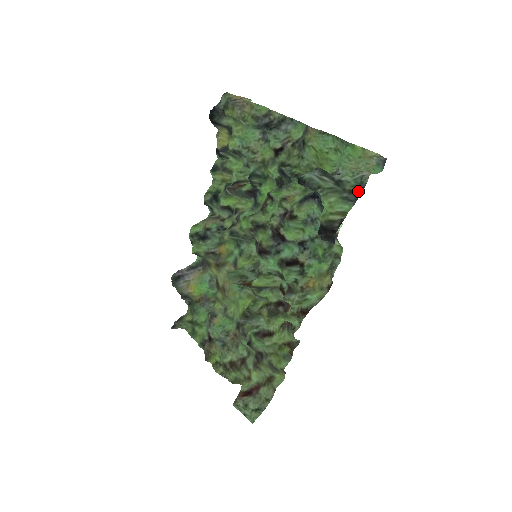
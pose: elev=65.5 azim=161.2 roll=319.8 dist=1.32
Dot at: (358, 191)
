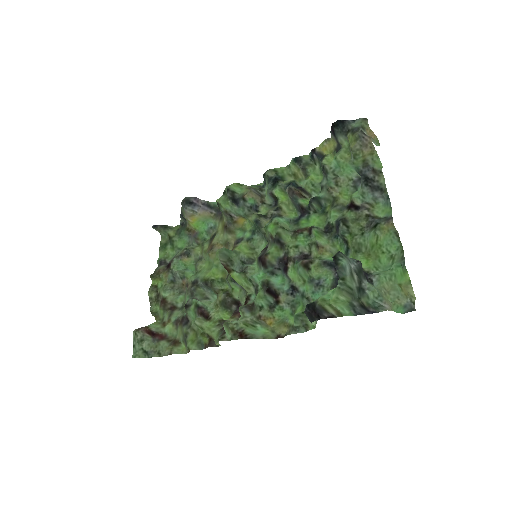
Dot at: (368, 310)
